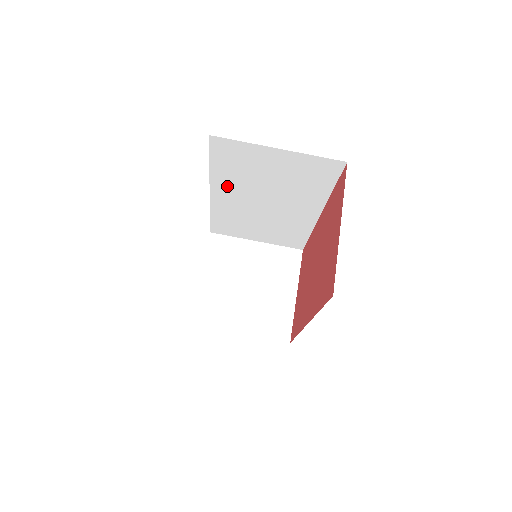
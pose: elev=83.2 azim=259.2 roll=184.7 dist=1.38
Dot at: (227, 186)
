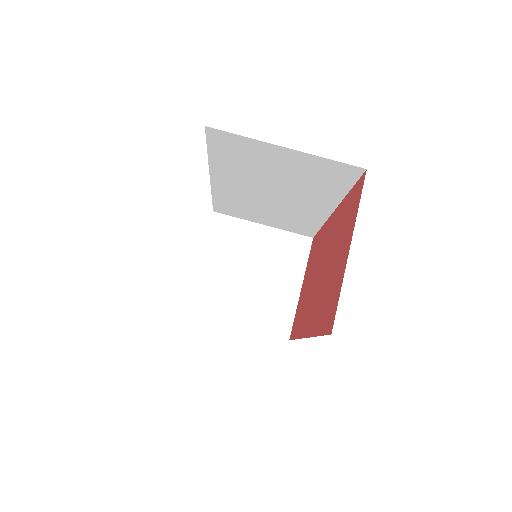
Dot at: (229, 175)
